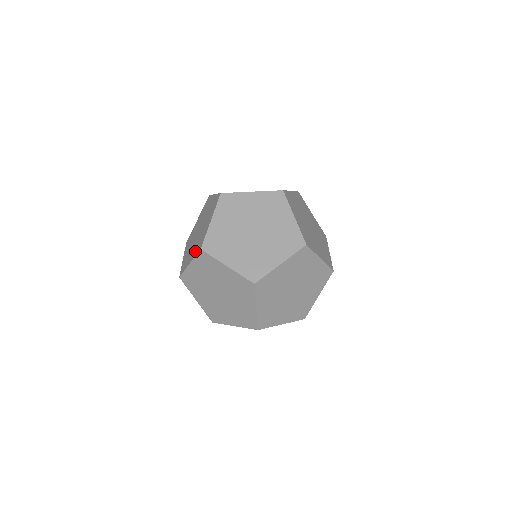
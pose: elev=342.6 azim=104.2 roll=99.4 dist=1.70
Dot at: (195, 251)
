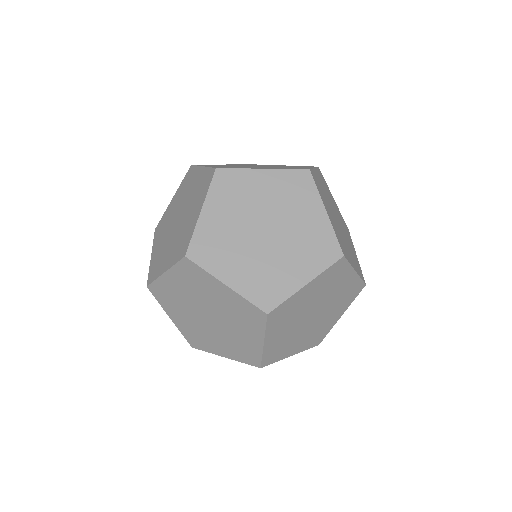
Dot at: (174, 255)
